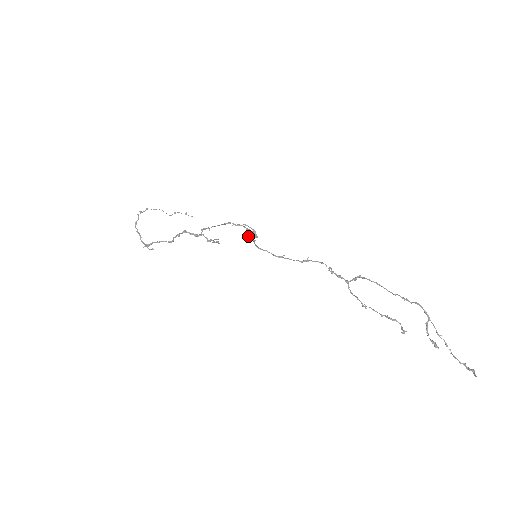
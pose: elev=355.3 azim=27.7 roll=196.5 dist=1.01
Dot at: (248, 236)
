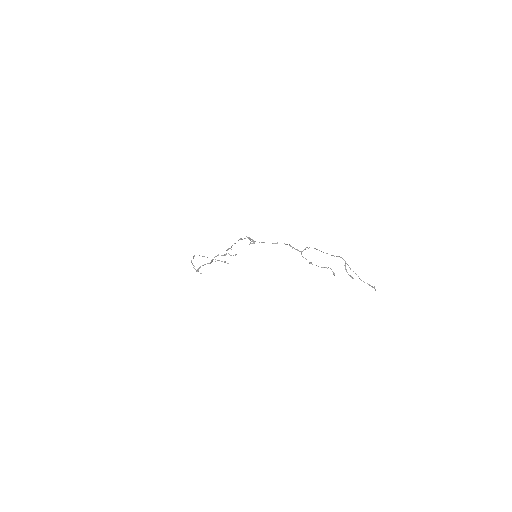
Dot at: (250, 243)
